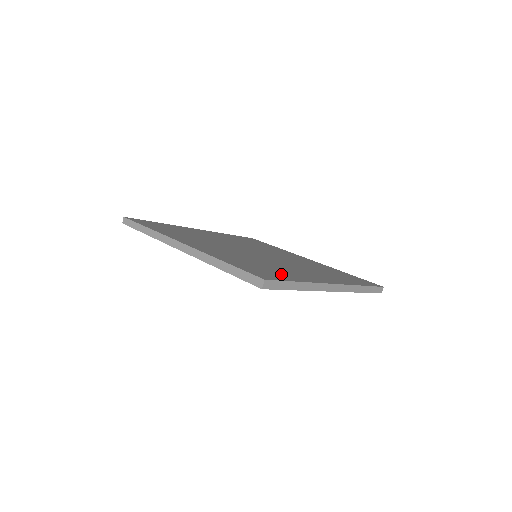
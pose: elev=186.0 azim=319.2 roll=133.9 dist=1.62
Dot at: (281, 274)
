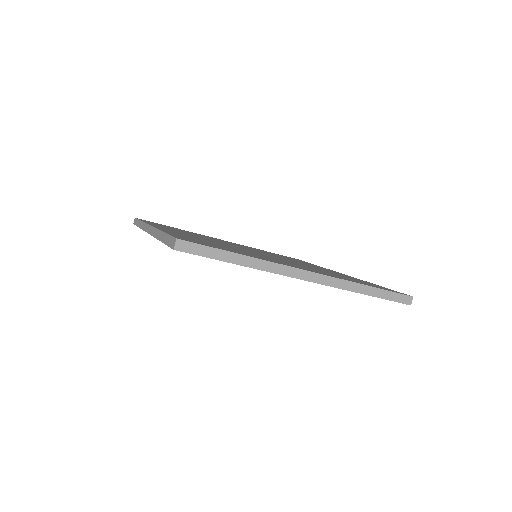
Dot at: occluded
